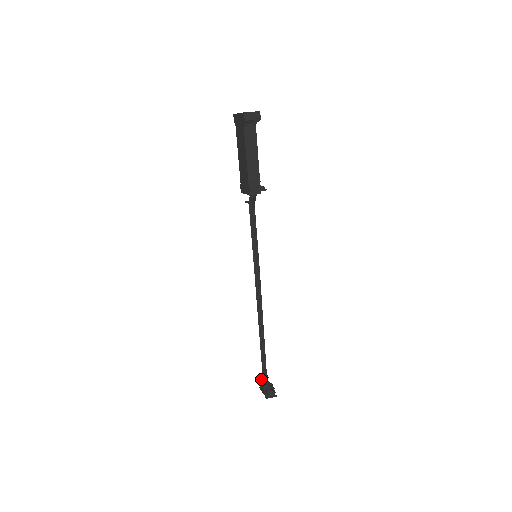
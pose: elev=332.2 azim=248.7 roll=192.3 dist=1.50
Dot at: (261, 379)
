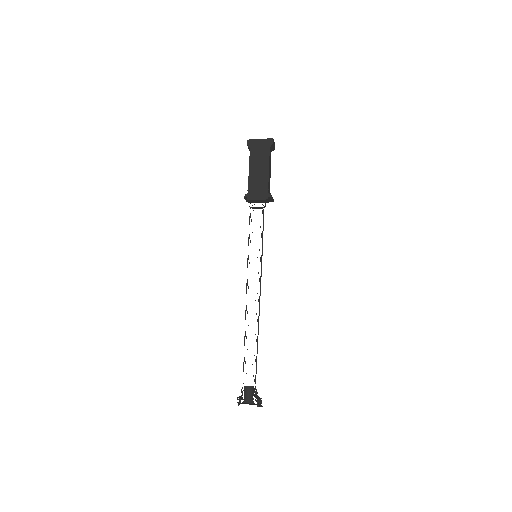
Dot at: (244, 391)
